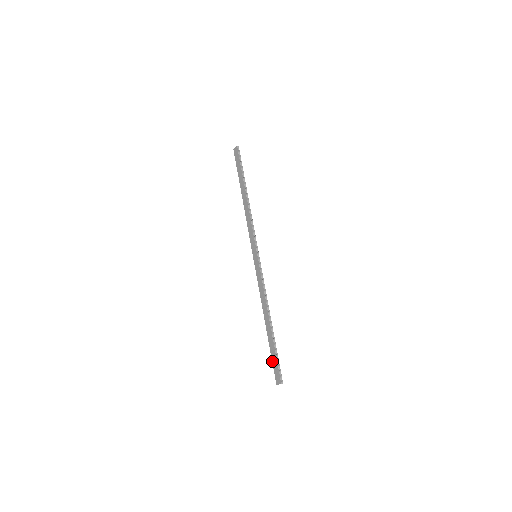
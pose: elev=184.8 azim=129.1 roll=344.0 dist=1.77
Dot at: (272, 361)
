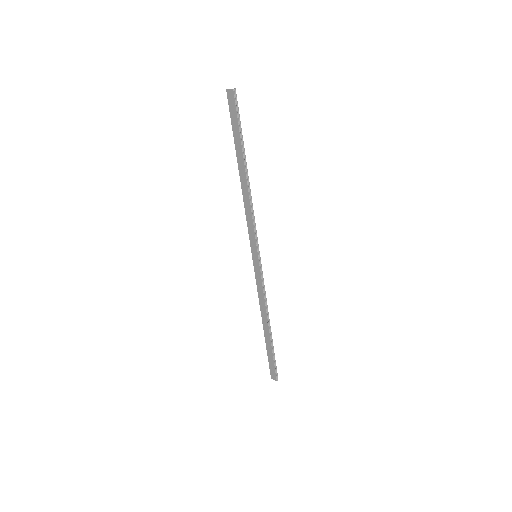
Dot at: (268, 360)
